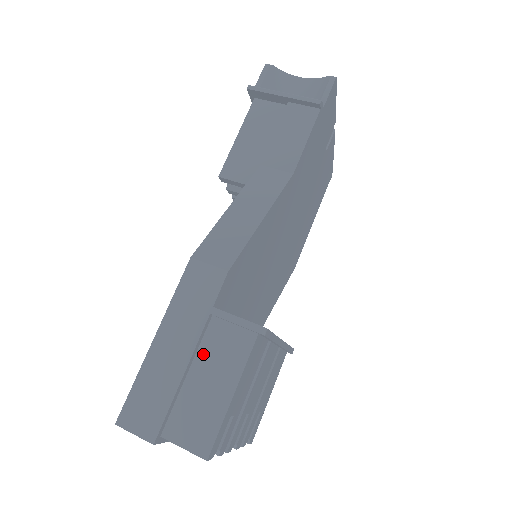
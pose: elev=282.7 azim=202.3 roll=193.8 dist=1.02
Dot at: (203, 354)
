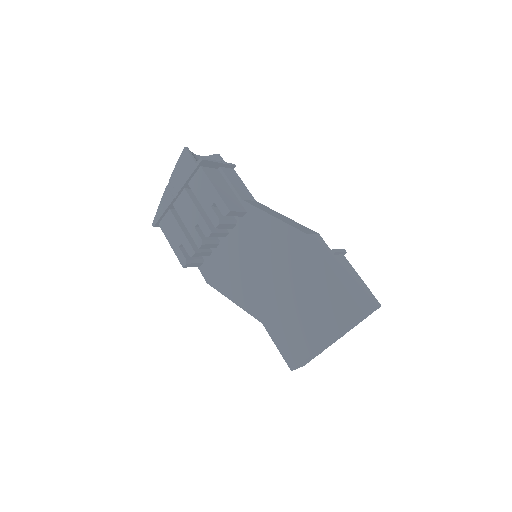
Dot at: occluded
